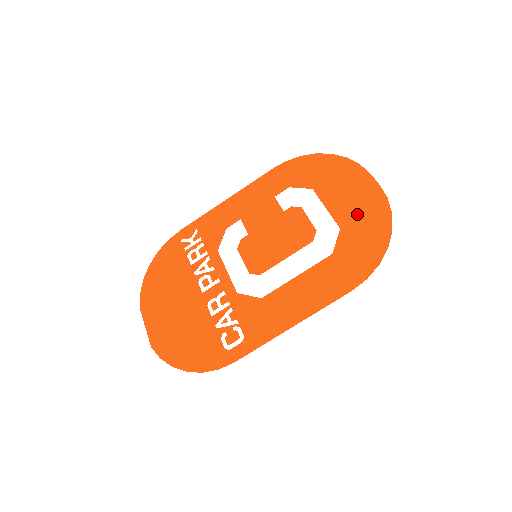
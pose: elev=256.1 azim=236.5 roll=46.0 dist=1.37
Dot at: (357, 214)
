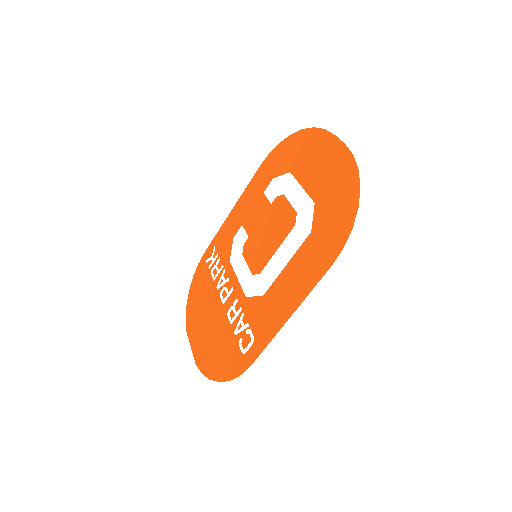
Dot at: (327, 182)
